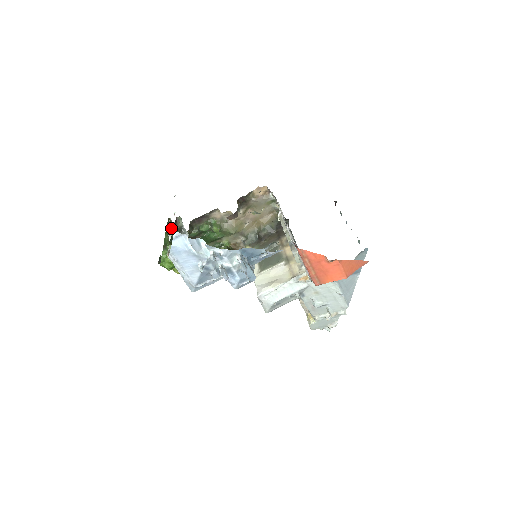
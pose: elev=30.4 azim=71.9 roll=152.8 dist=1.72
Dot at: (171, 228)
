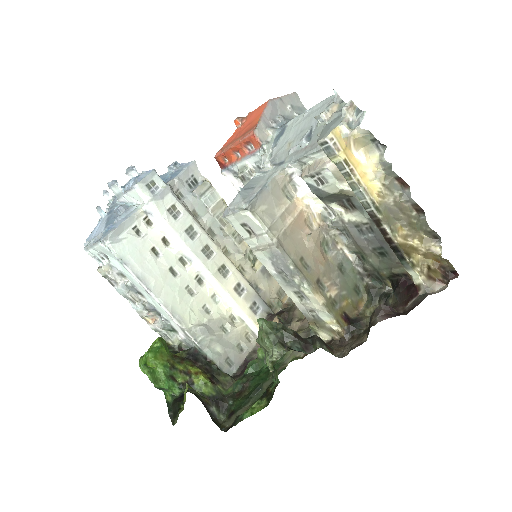
Dot at: occluded
